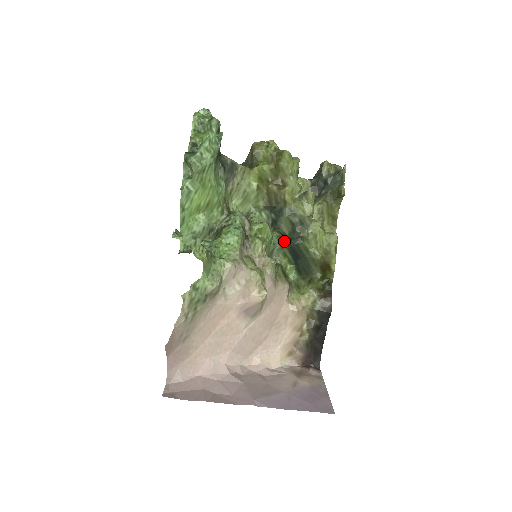
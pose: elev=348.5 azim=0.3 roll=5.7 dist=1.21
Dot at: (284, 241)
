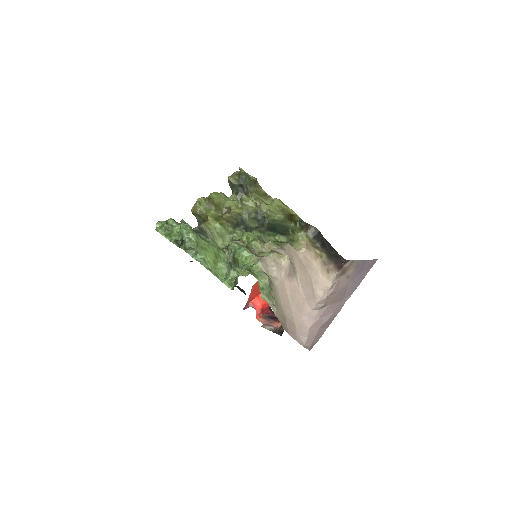
Dot at: (261, 230)
